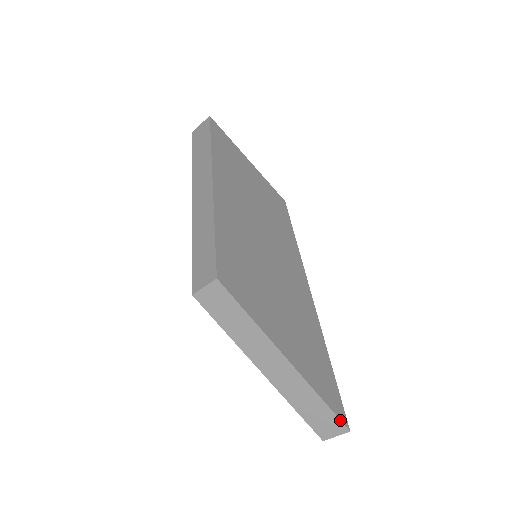
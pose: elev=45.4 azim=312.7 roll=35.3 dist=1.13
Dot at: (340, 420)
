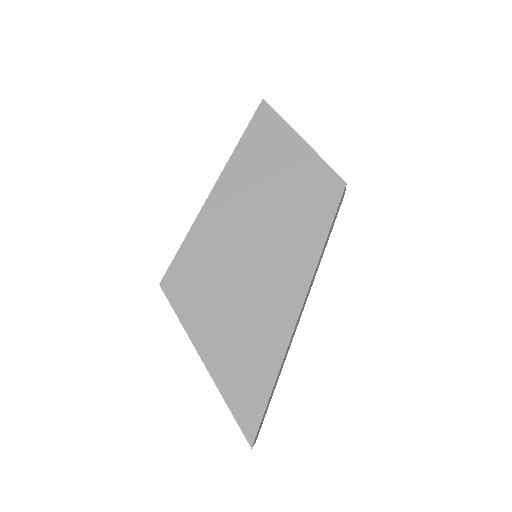
Dot at: (243, 433)
